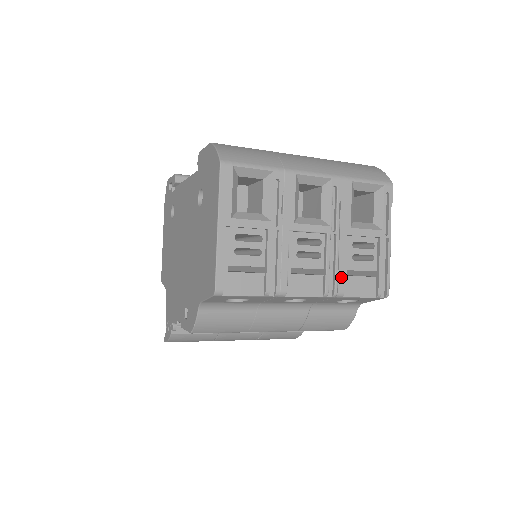
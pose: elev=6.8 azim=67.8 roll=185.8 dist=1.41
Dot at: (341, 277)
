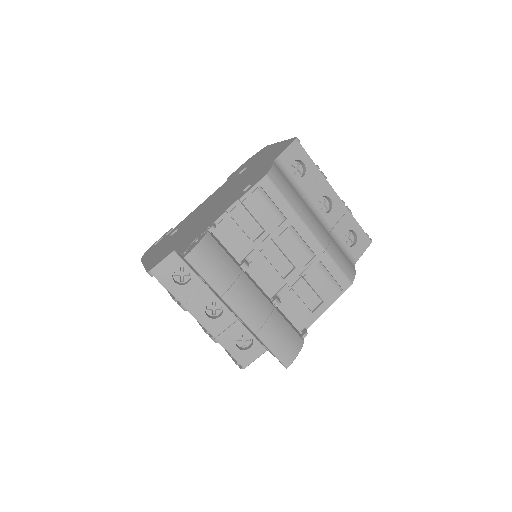
Dot at: occluded
